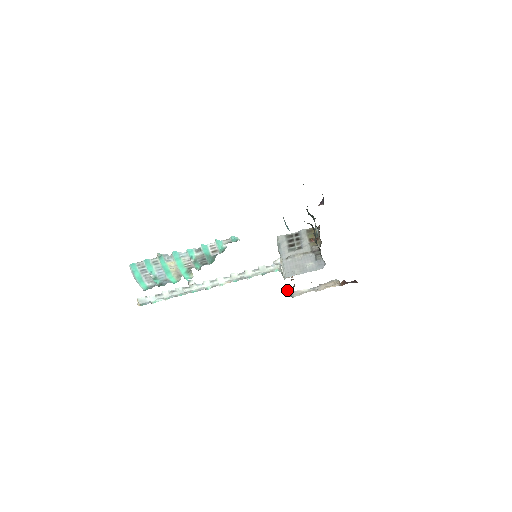
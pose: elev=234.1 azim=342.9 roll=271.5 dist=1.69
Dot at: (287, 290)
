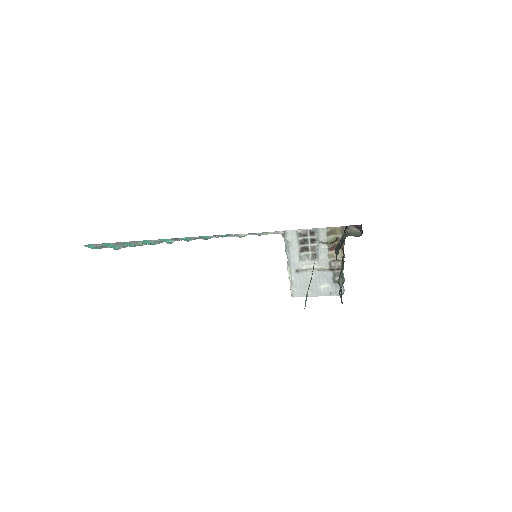
Dot at: occluded
